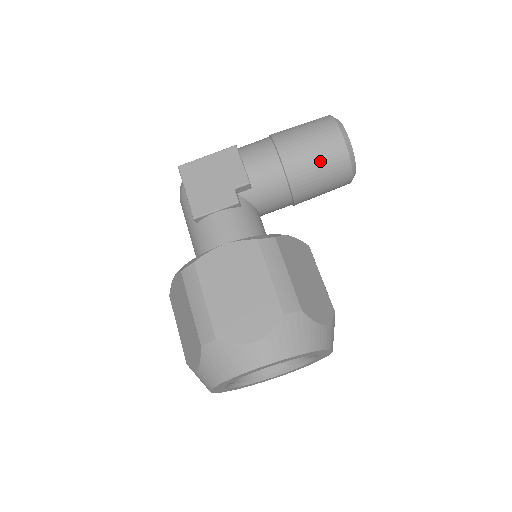
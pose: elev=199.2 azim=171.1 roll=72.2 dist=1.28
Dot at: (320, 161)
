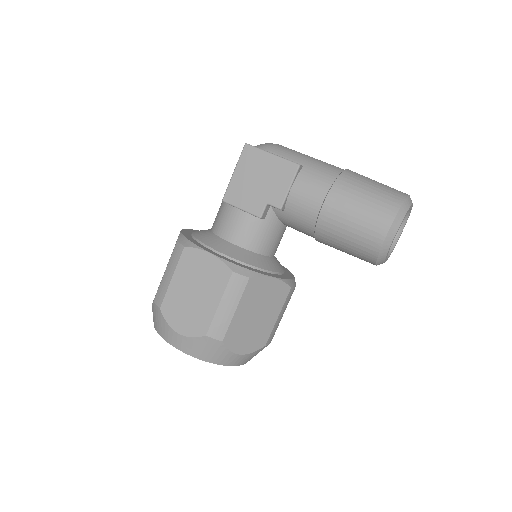
Dot at: (350, 239)
